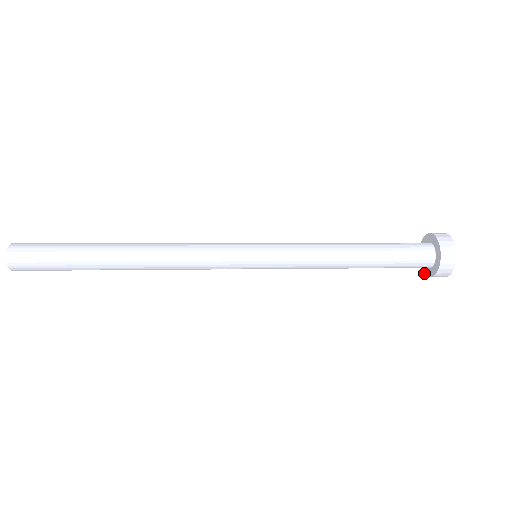
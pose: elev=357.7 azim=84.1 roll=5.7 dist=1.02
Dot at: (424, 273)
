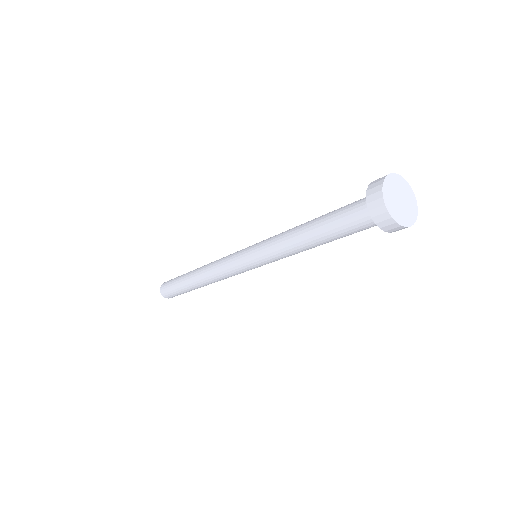
Dot at: occluded
